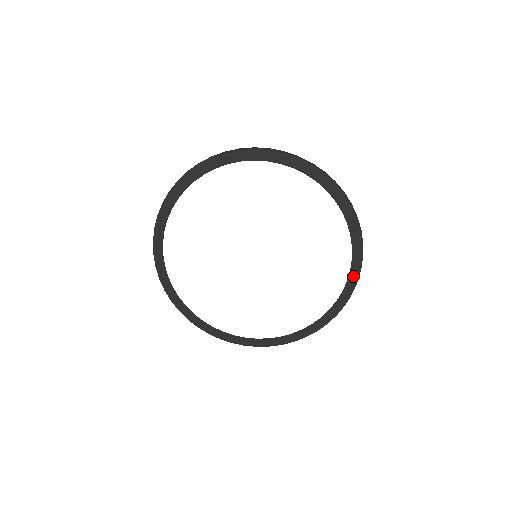
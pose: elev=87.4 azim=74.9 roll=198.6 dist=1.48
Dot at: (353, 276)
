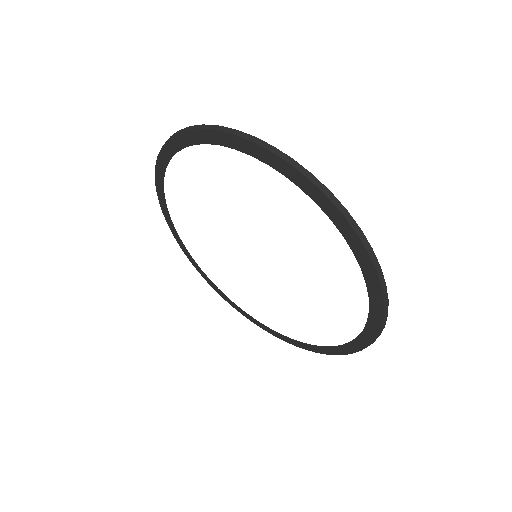
Dot at: (310, 347)
